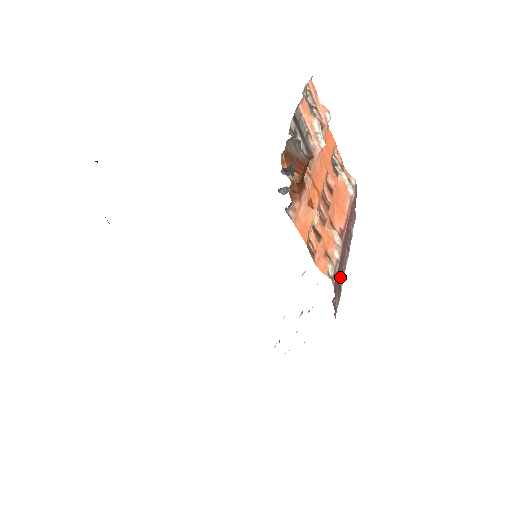
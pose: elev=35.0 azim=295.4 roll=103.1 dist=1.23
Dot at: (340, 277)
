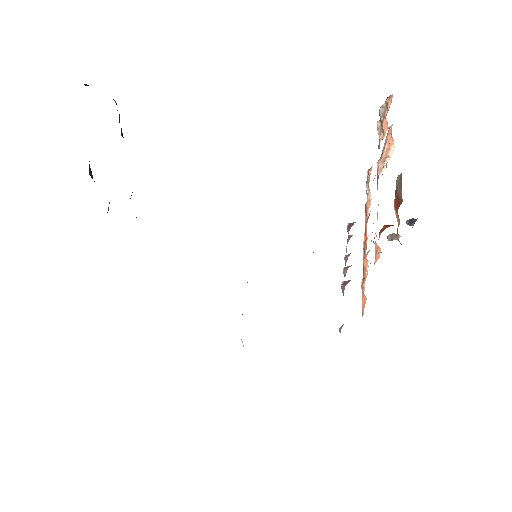
Dot at: occluded
